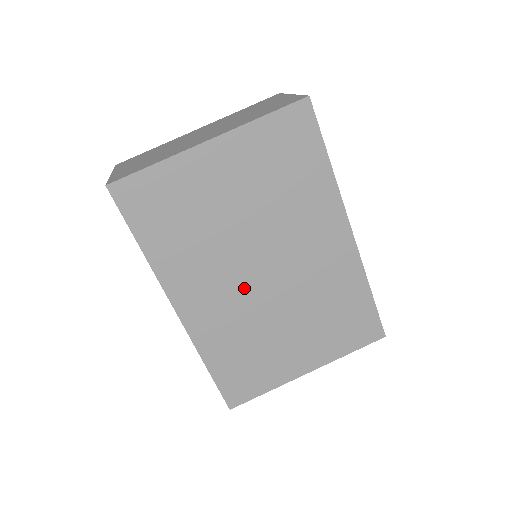
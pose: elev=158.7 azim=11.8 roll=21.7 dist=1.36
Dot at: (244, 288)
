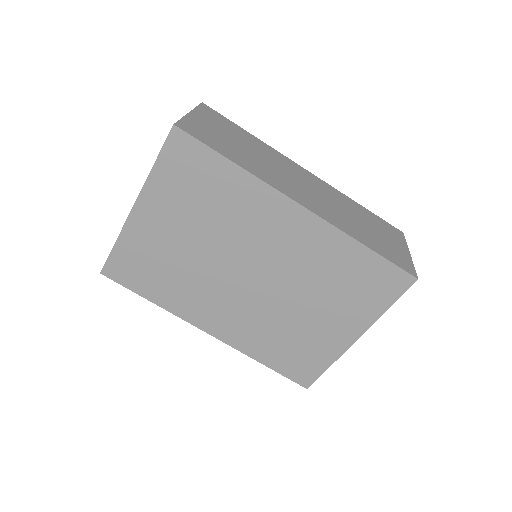
Dot at: (244, 296)
